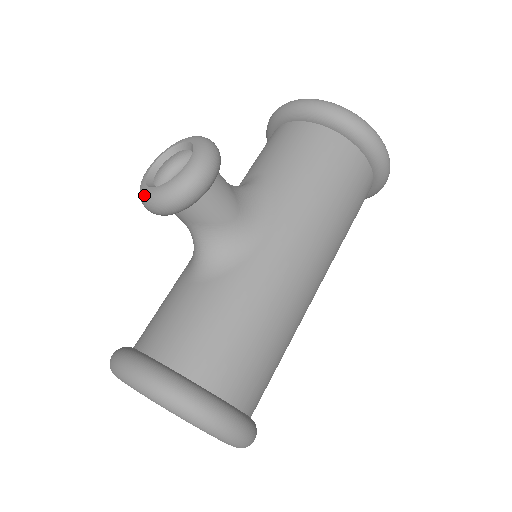
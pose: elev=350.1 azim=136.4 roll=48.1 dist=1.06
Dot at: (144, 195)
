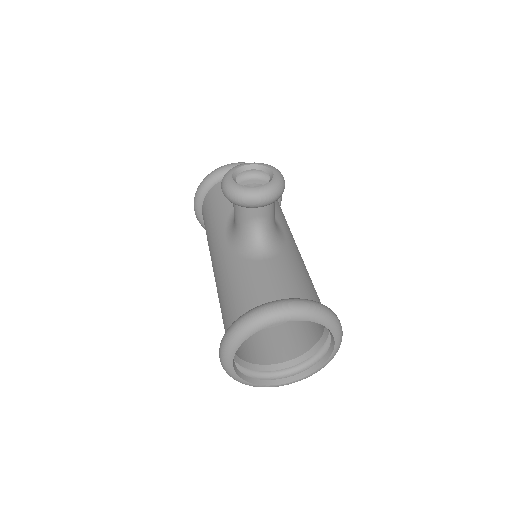
Dot at: (253, 191)
